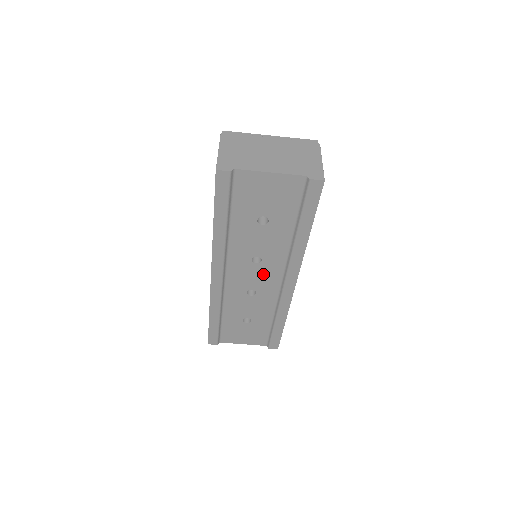
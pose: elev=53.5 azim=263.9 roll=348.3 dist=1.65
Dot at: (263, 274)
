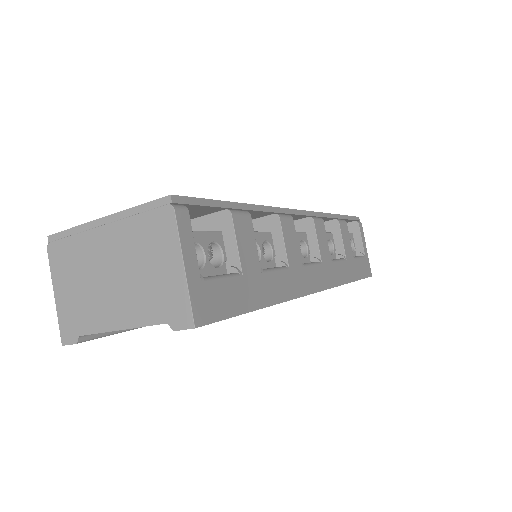
Dot at: occluded
